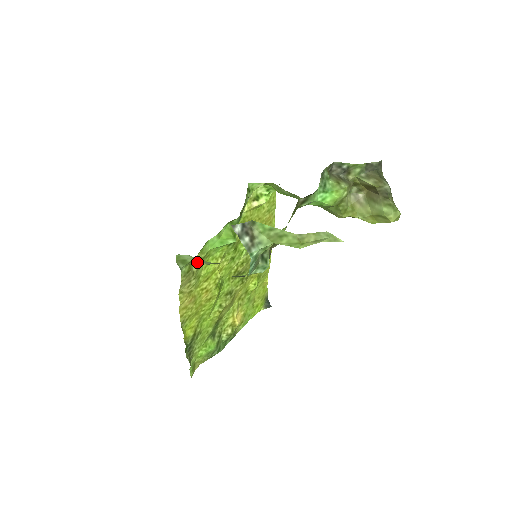
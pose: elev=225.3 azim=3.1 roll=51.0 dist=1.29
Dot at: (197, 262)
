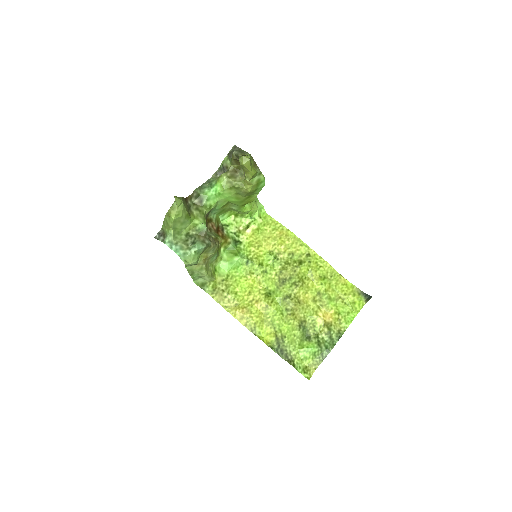
Dot at: (208, 280)
